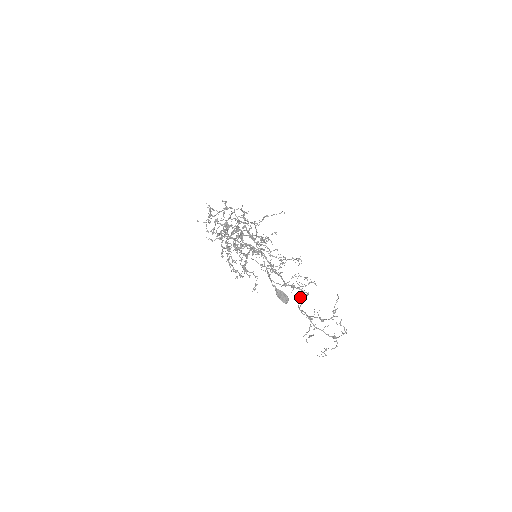
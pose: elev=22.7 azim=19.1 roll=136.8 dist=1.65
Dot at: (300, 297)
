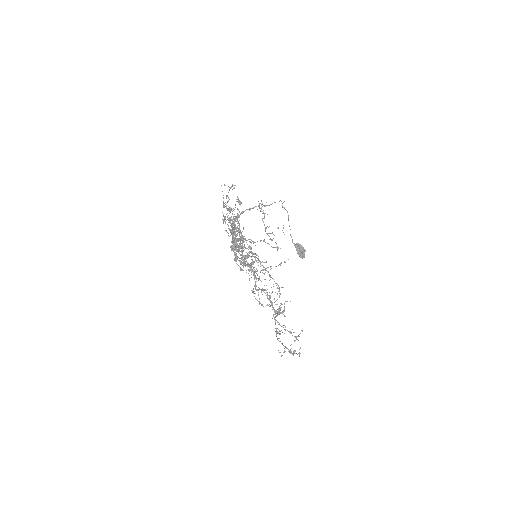
Dot at: (275, 313)
